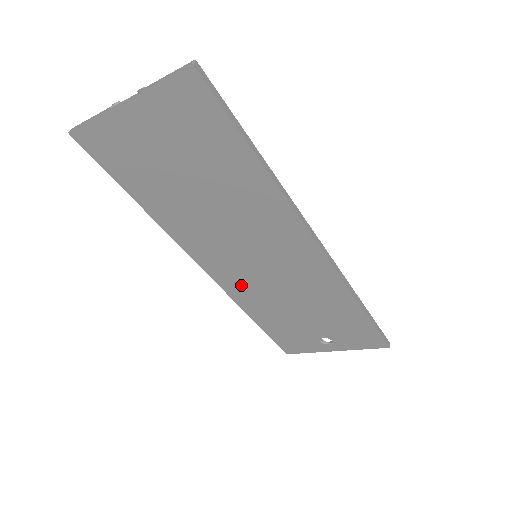
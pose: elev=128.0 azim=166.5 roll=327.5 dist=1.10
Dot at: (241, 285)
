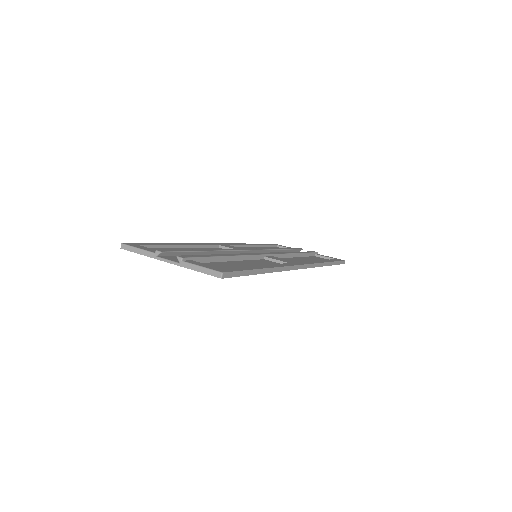
Dot at: occluded
